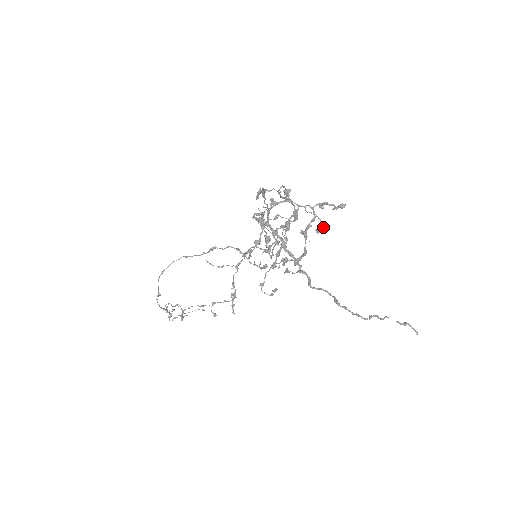
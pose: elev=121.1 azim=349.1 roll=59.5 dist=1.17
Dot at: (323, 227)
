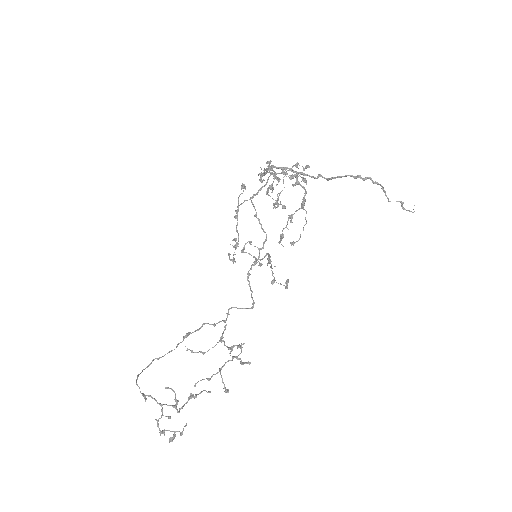
Dot at: (305, 179)
